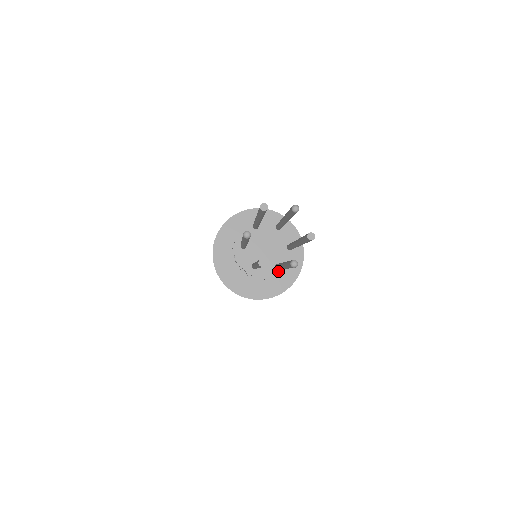
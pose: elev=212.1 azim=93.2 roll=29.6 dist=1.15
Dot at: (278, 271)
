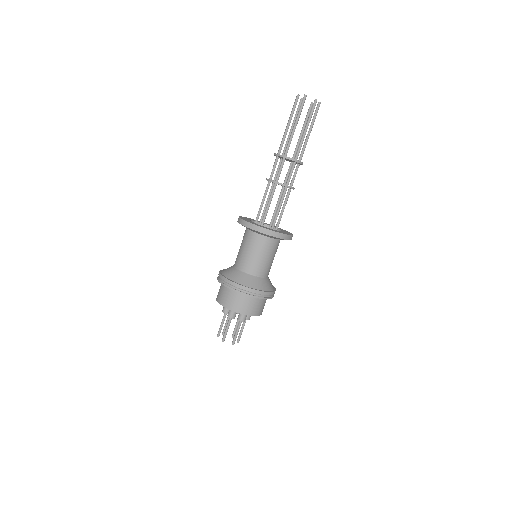
Dot at: (296, 160)
